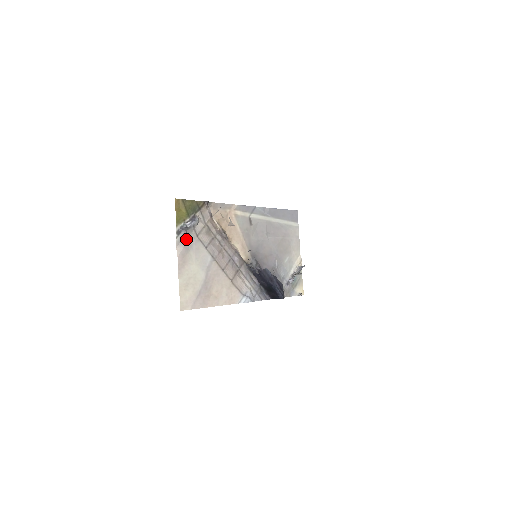
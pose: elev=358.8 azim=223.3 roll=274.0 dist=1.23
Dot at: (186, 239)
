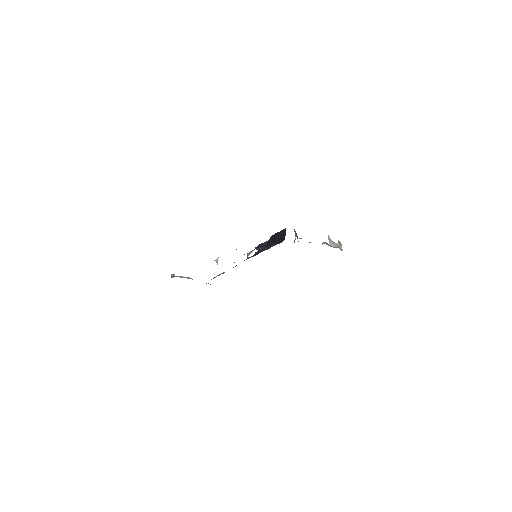
Dot at: occluded
